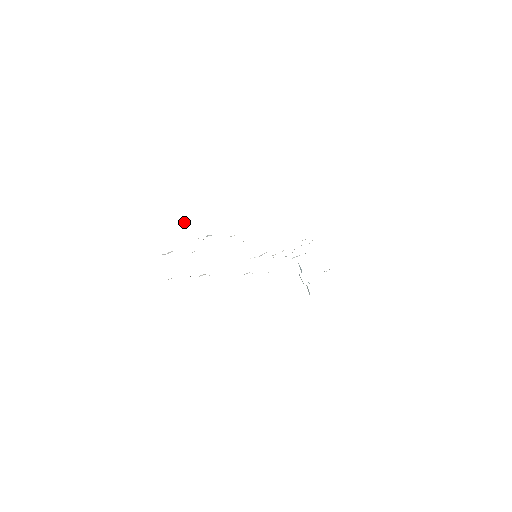
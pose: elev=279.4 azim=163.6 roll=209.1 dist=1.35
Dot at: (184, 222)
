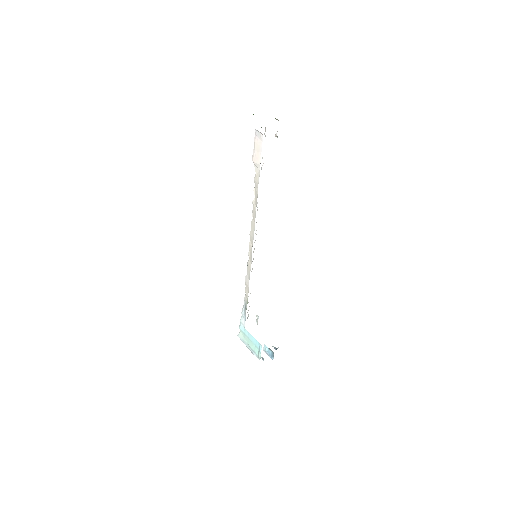
Dot at: occluded
